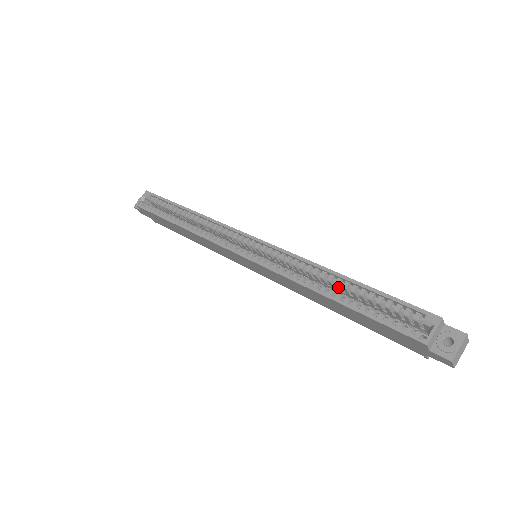
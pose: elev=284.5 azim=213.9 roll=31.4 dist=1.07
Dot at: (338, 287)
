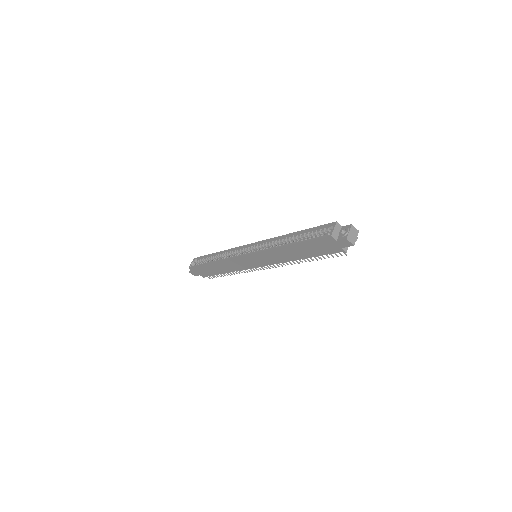
Dot at: occluded
